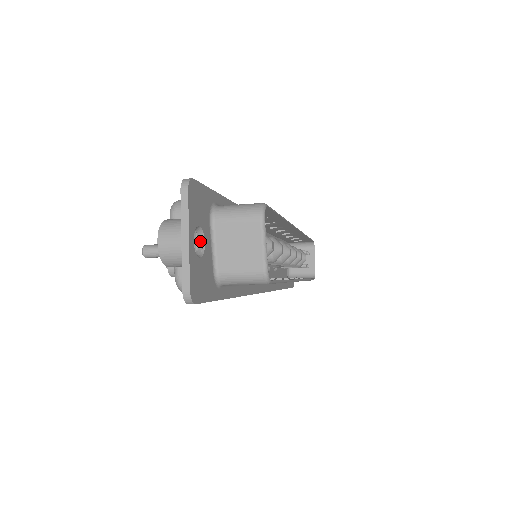
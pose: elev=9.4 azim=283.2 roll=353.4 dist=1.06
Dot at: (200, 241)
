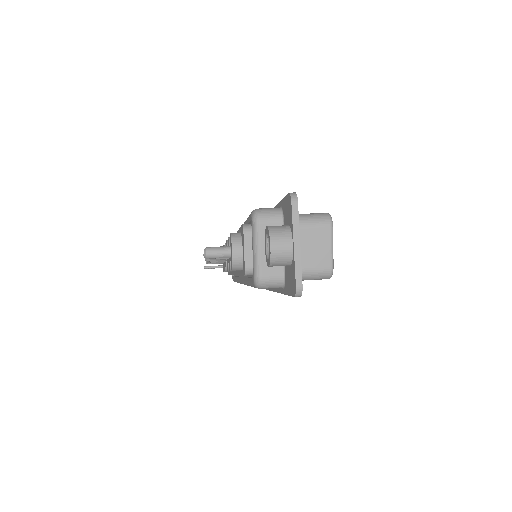
Dot at: occluded
